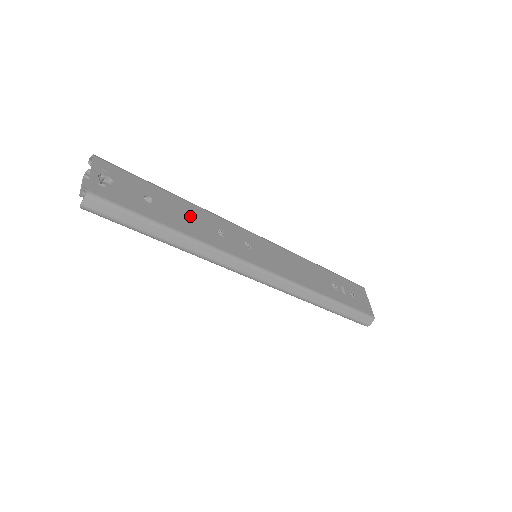
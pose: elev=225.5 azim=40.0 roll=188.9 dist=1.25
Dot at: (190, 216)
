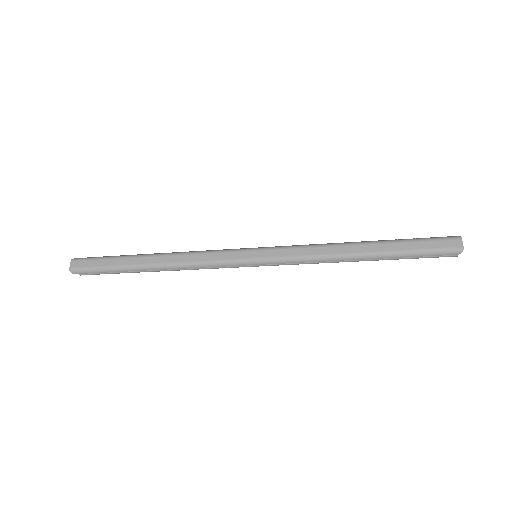
Dot at: occluded
